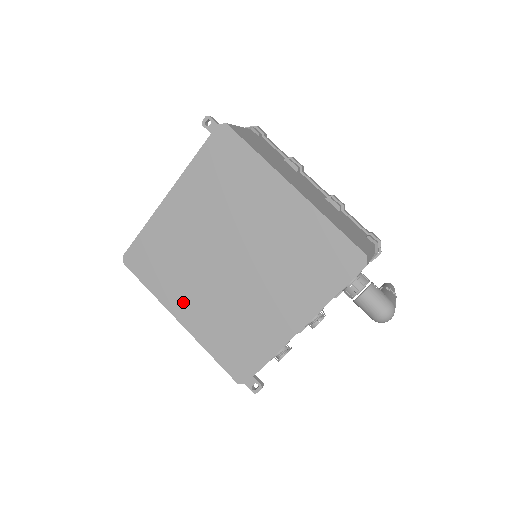
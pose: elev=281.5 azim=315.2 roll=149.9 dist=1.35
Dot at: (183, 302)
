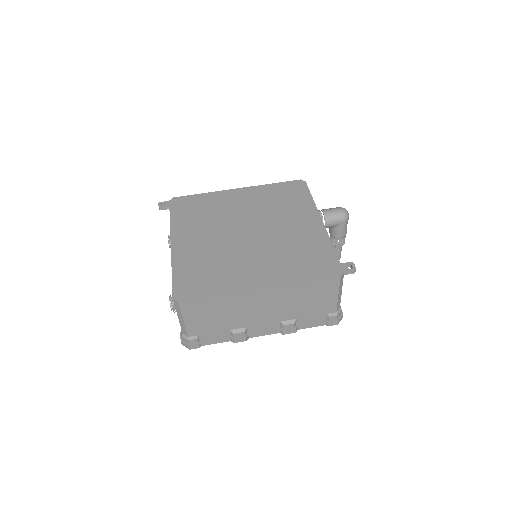
Dot at: (248, 277)
